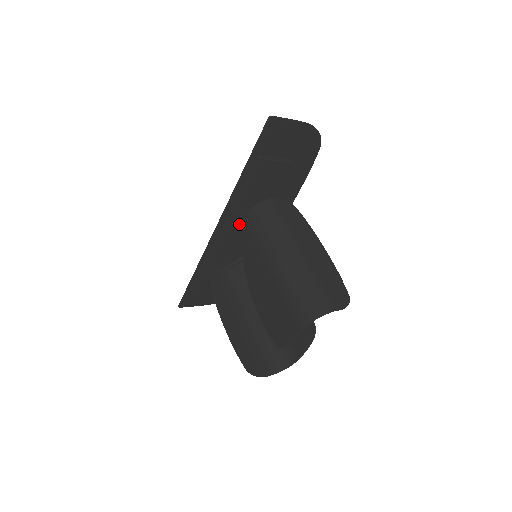
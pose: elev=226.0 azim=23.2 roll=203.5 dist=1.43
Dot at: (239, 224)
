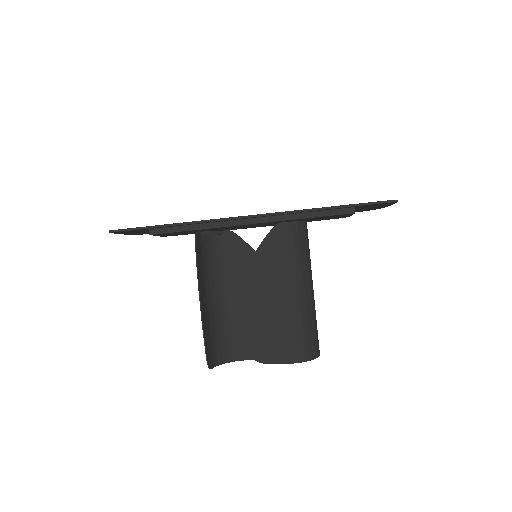
Dot at: (267, 223)
